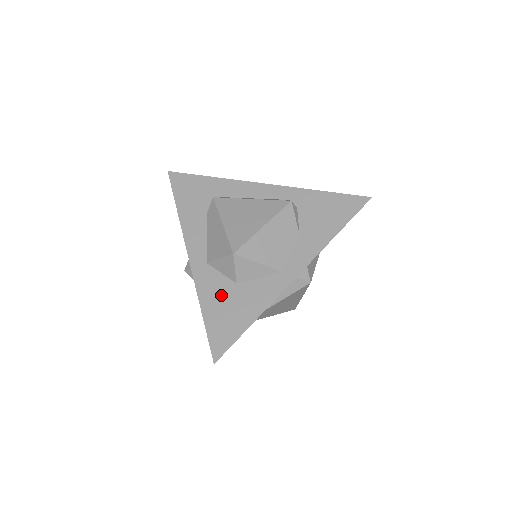
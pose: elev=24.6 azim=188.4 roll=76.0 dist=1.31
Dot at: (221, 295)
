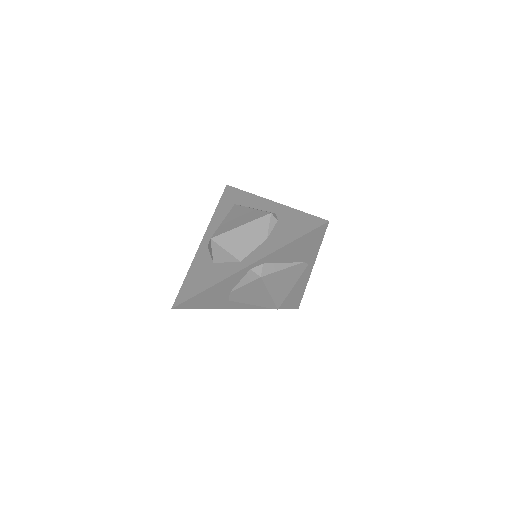
Dot at: (201, 268)
